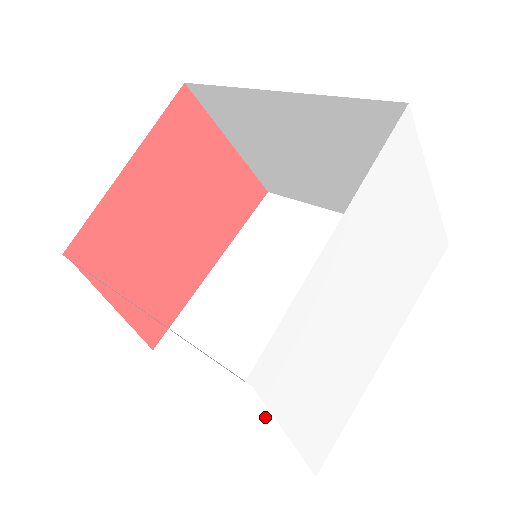
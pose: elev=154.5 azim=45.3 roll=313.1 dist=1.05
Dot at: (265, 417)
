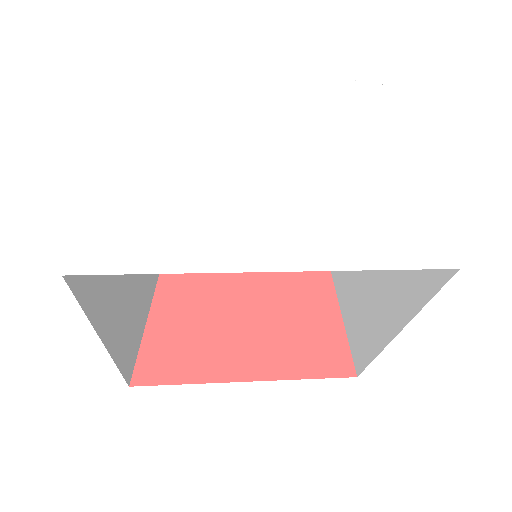
Dot at: occluded
